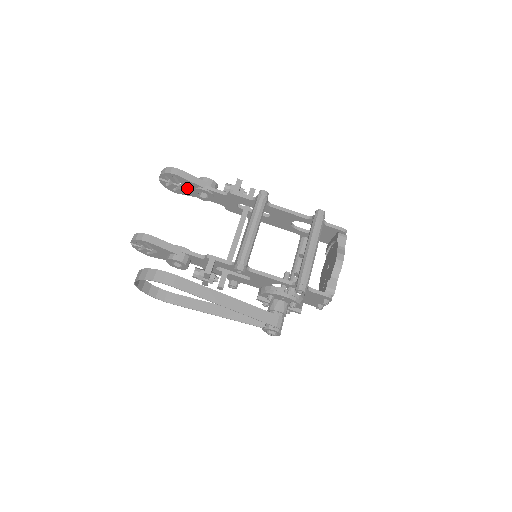
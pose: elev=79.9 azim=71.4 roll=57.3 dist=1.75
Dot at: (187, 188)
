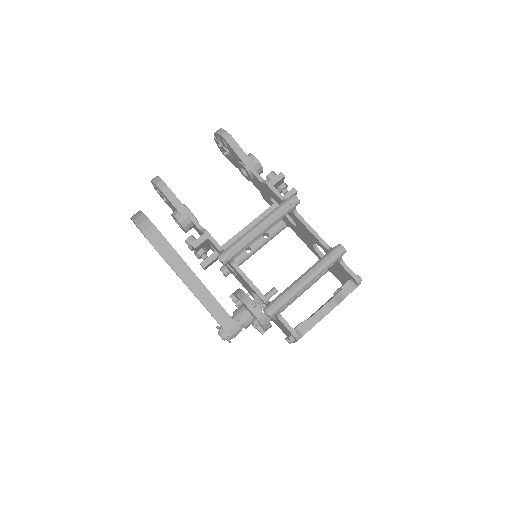
Dot at: (234, 158)
